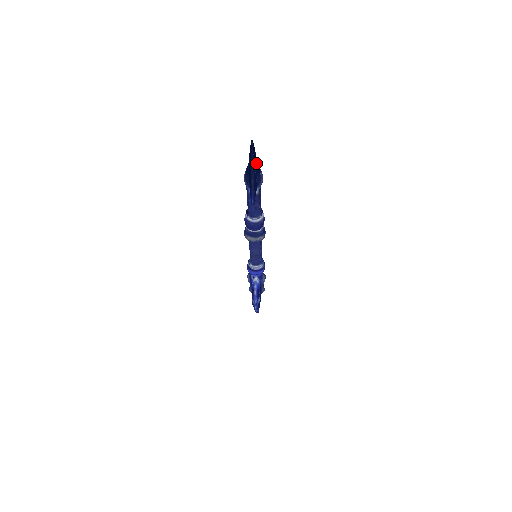
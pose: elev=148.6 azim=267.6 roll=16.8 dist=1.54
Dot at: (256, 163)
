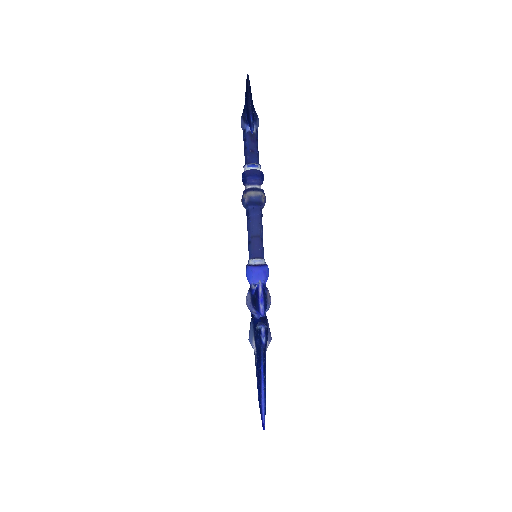
Dot at: (252, 100)
